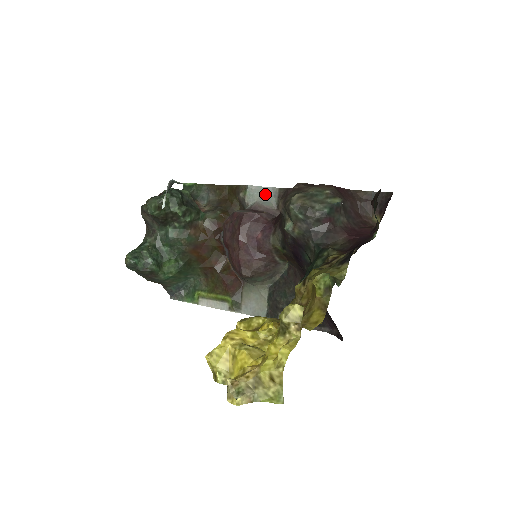
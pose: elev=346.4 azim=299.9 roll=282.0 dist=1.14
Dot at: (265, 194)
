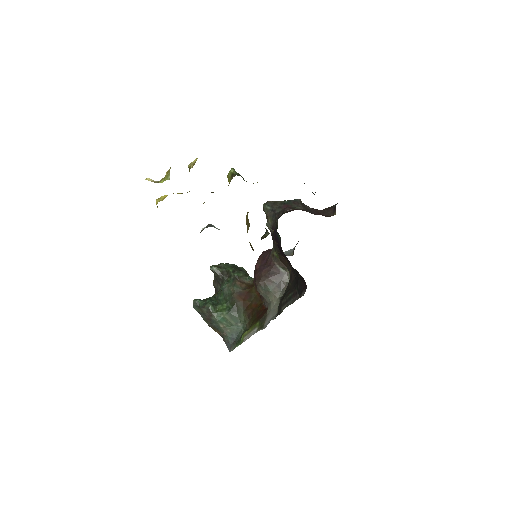
Dot at: (288, 253)
